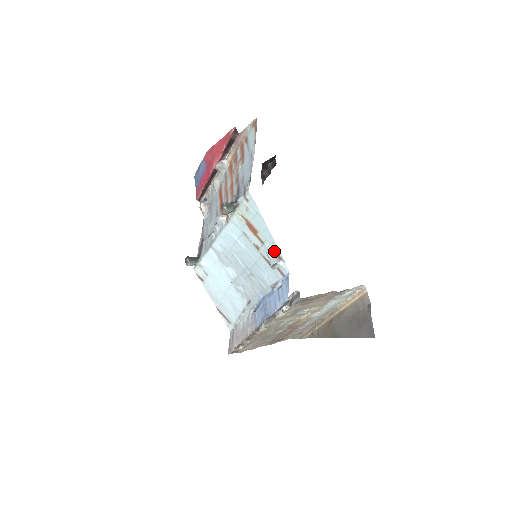
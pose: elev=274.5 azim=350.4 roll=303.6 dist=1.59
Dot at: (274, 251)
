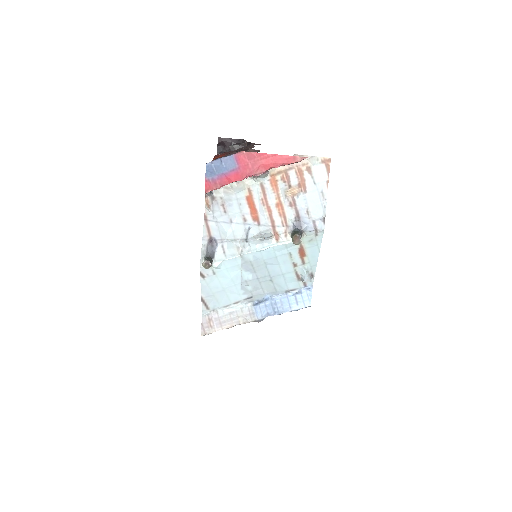
Dot at: (310, 270)
